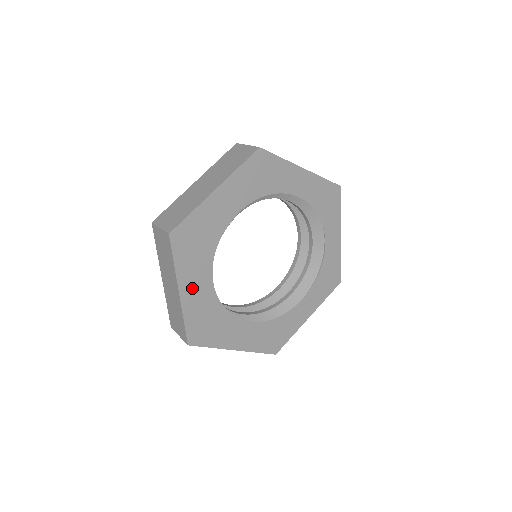
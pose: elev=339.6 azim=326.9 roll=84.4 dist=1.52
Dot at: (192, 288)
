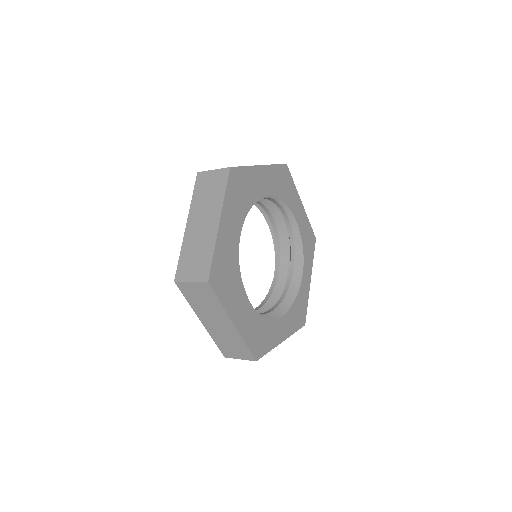
Dot at: (227, 228)
